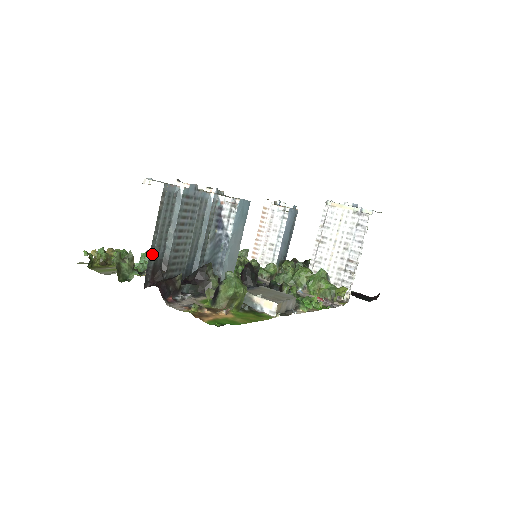
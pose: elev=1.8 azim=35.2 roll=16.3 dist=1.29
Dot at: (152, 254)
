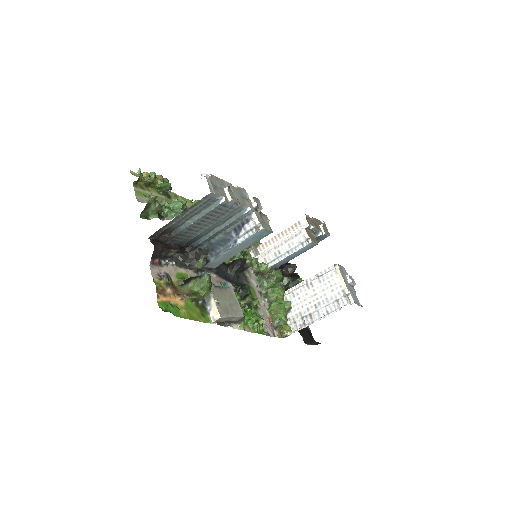
Dot at: (170, 224)
